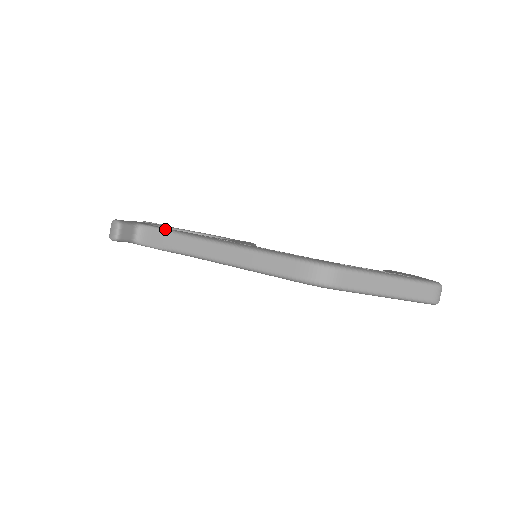
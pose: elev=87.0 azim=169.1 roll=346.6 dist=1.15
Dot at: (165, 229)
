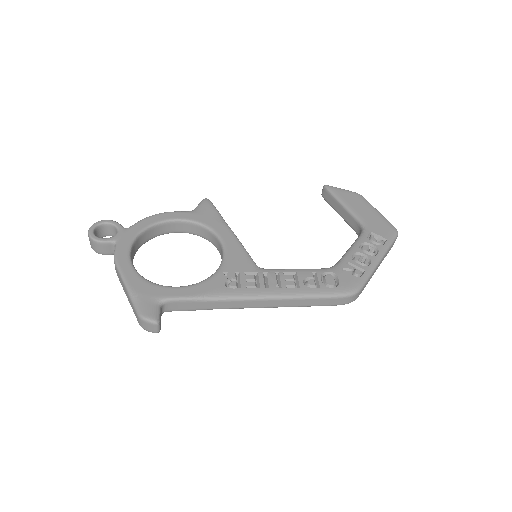
Dot at: (195, 298)
